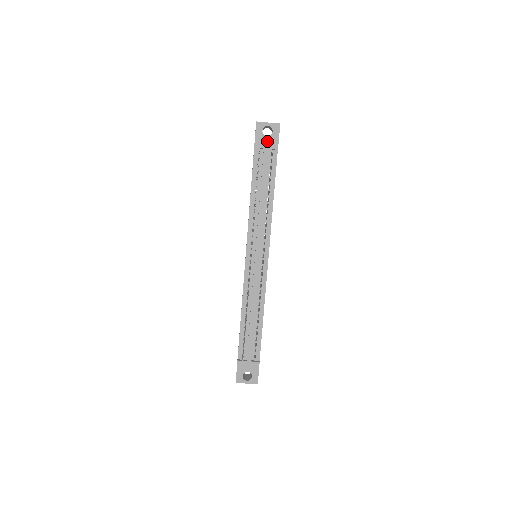
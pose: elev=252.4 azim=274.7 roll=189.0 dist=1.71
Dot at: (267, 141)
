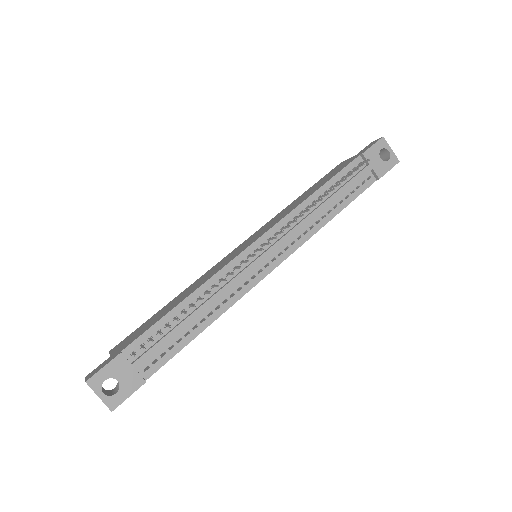
Dot at: (377, 162)
